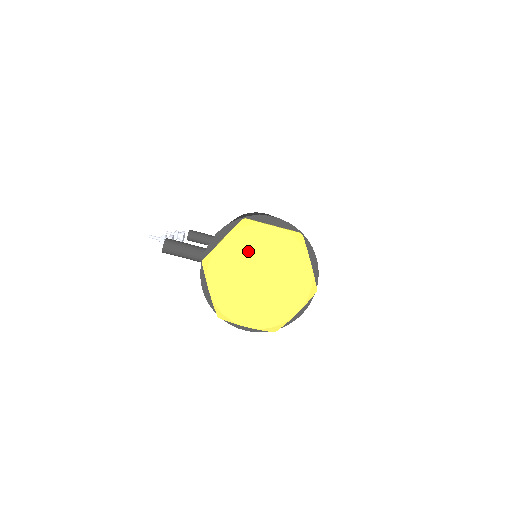
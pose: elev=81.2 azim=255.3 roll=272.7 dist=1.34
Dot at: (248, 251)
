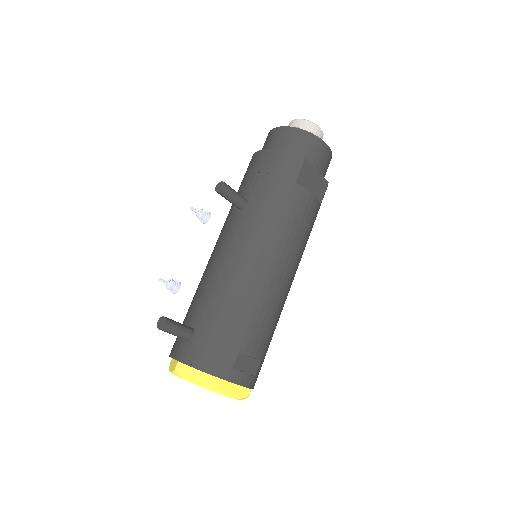
Dot at: occluded
